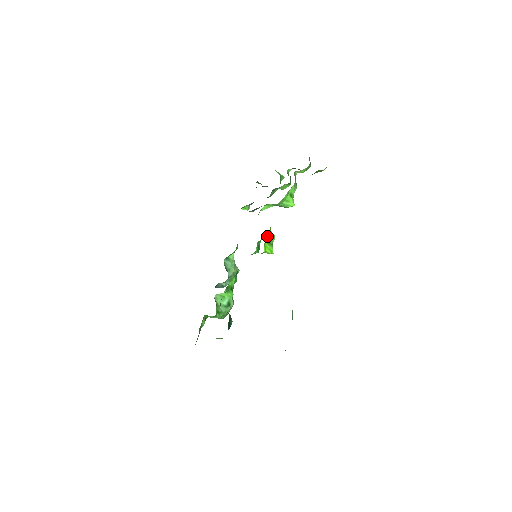
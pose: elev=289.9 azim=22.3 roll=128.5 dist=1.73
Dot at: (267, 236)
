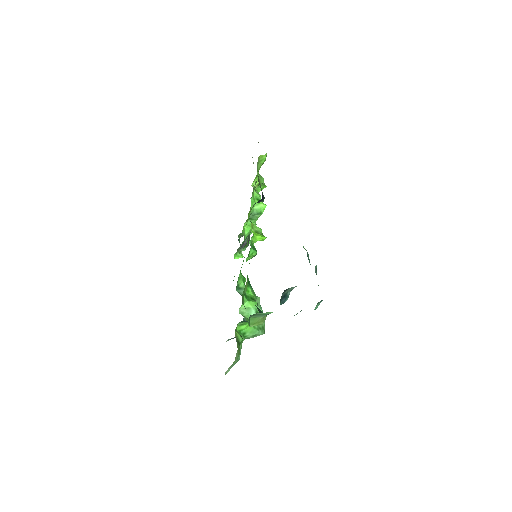
Dot at: (252, 228)
